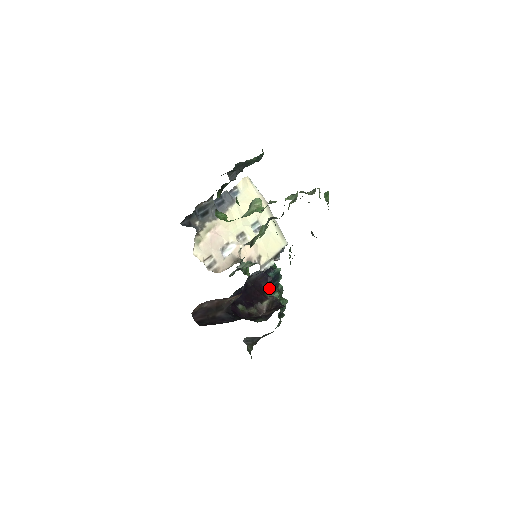
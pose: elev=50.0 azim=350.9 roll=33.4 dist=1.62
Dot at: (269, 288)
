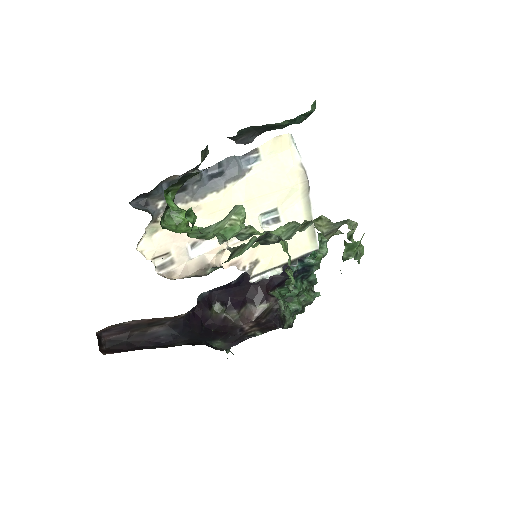
Dot at: occluded
